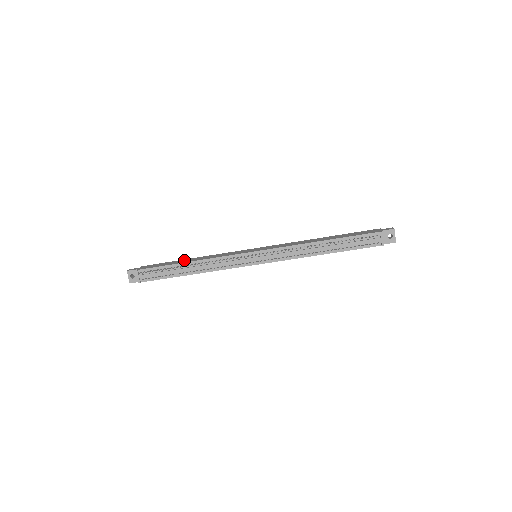
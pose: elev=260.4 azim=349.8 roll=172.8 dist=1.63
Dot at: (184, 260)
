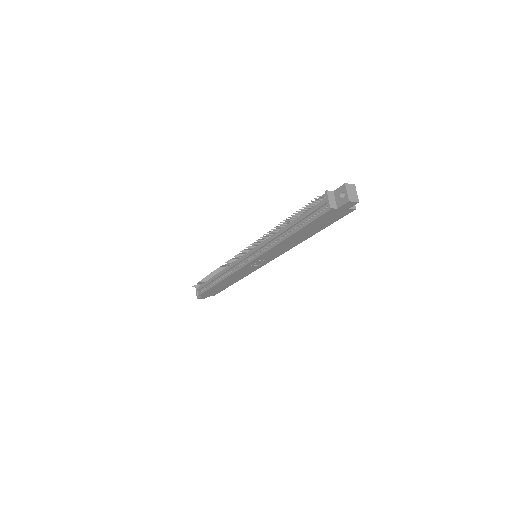
Dot at: occluded
